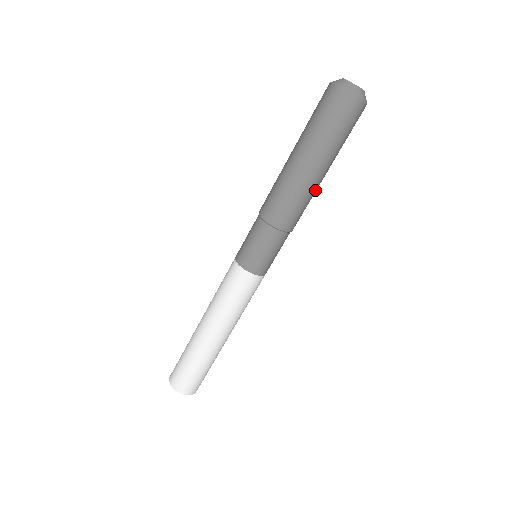
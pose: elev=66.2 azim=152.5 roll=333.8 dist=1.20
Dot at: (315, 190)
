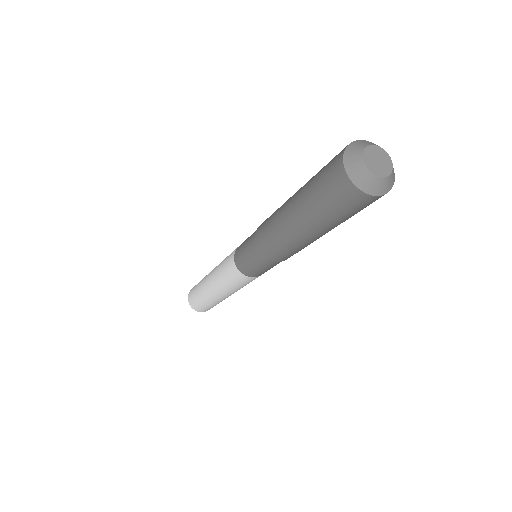
Dot at: (315, 240)
